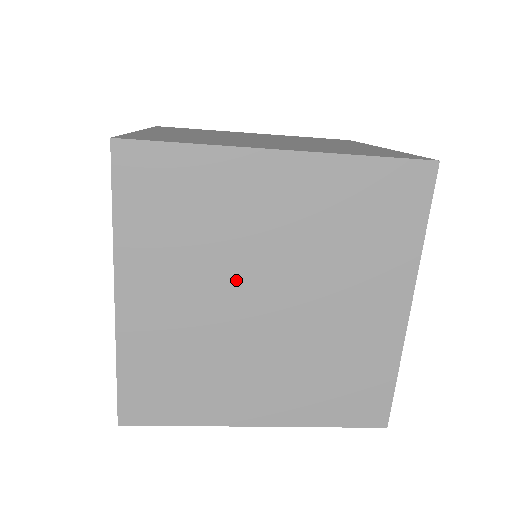
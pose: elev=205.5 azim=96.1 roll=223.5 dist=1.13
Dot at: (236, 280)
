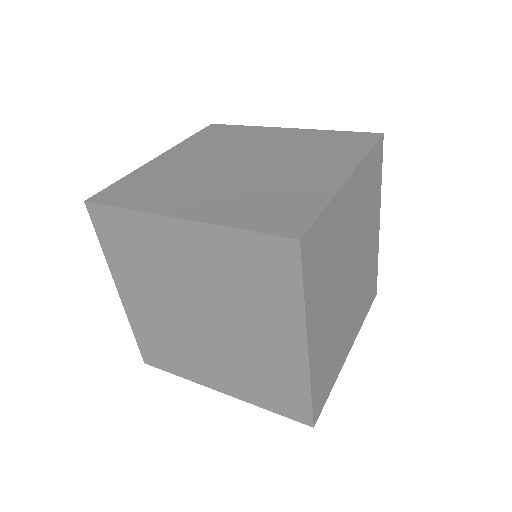
Dot at: (178, 299)
